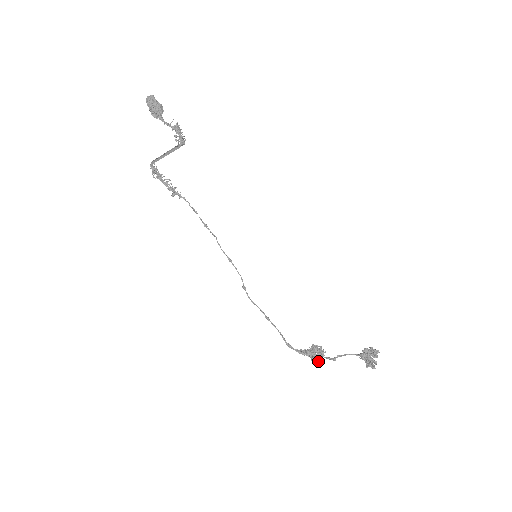
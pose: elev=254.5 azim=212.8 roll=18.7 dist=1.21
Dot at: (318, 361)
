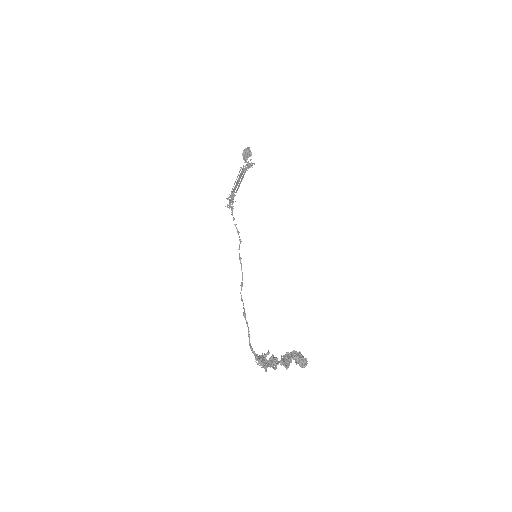
Dot at: (266, 370)
